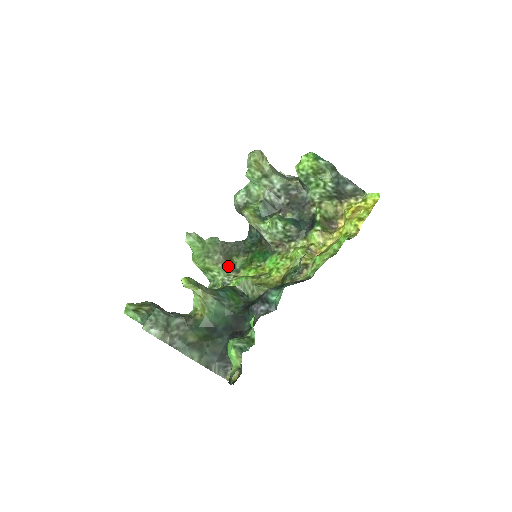
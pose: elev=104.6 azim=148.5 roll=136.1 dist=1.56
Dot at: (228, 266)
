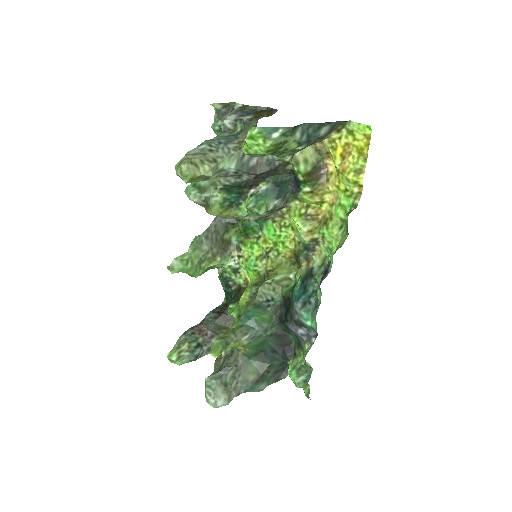
Dot at: (226, 251)
